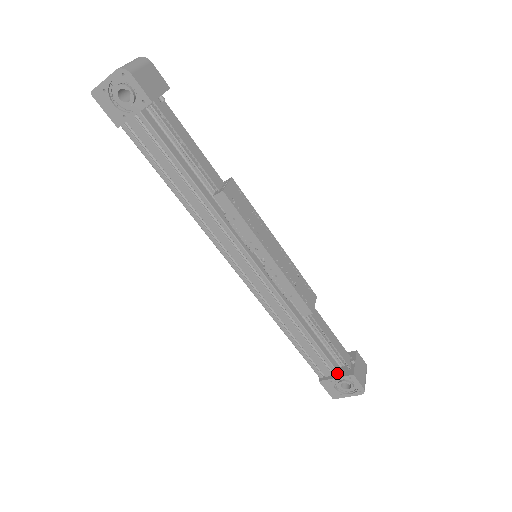
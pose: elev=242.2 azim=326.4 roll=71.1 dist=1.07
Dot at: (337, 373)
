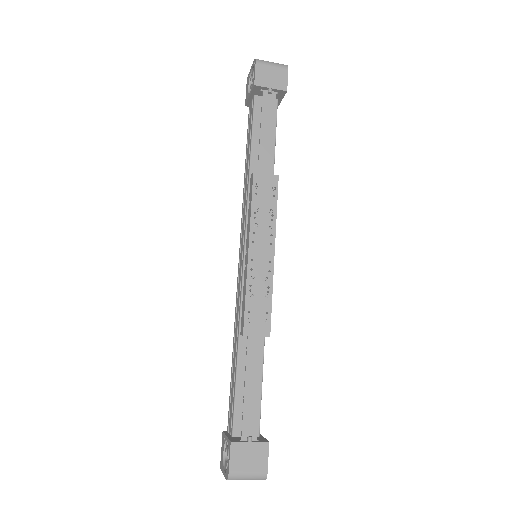
Dot at: (232, 434)
